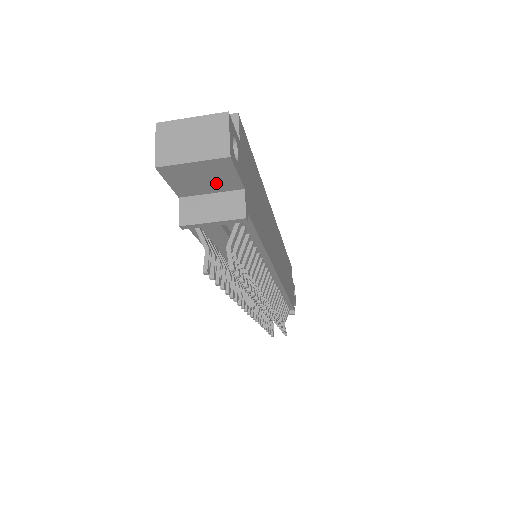
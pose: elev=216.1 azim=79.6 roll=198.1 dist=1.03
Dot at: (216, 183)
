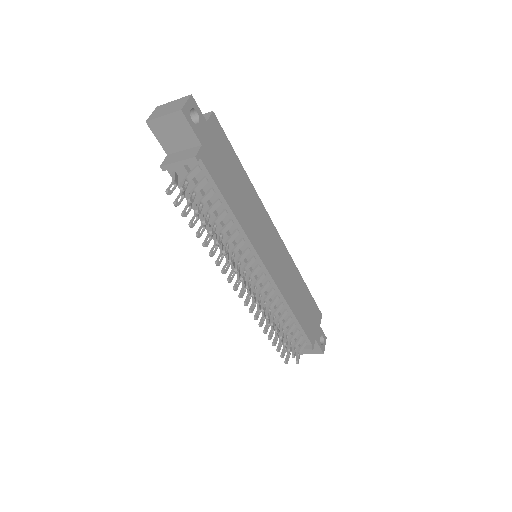
Dot at: (183, 138)
